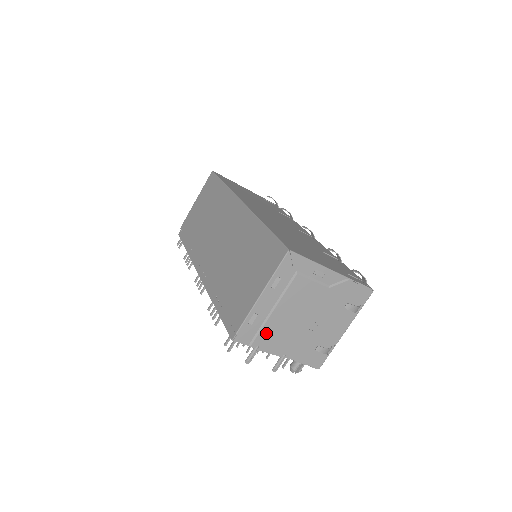
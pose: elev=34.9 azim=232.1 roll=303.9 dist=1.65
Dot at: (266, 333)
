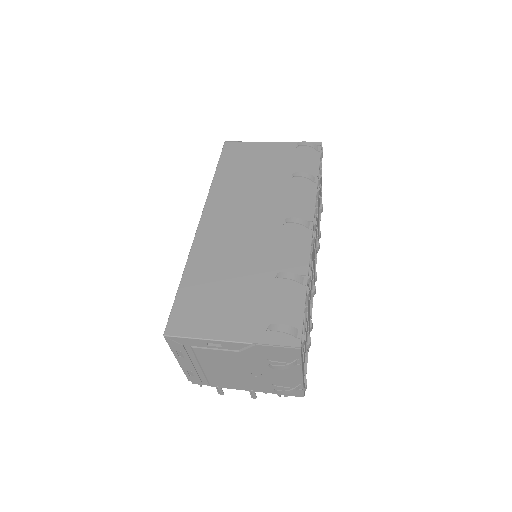
Dot at: (215, 380)
